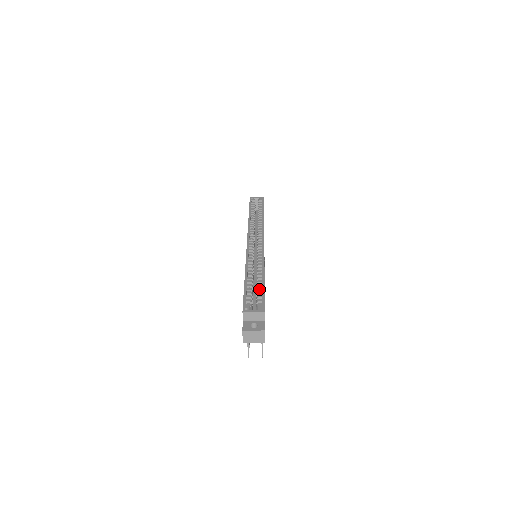
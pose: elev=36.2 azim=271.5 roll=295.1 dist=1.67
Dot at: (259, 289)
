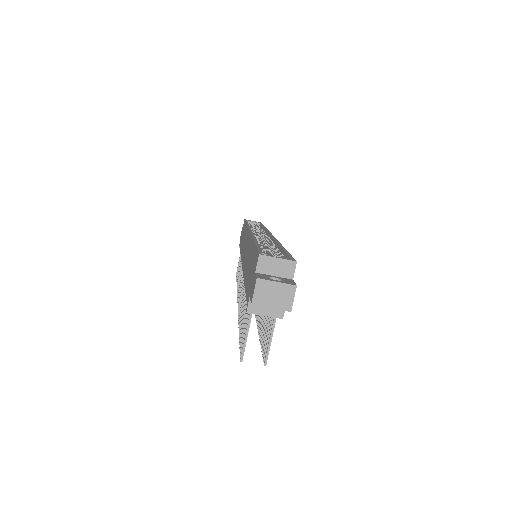
Dot at: (278, 252)
